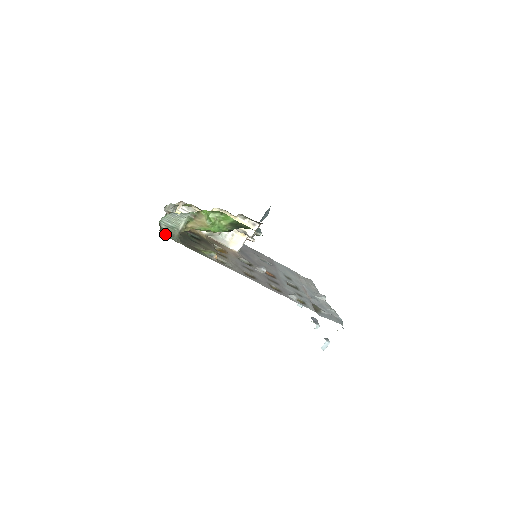
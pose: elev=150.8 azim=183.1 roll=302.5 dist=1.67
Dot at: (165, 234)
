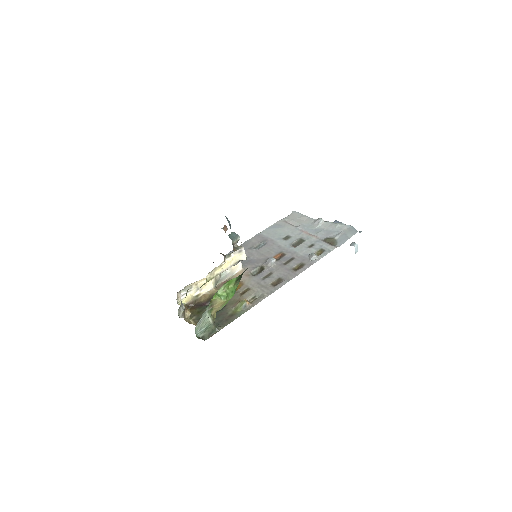
Dot at: (208, 337)
